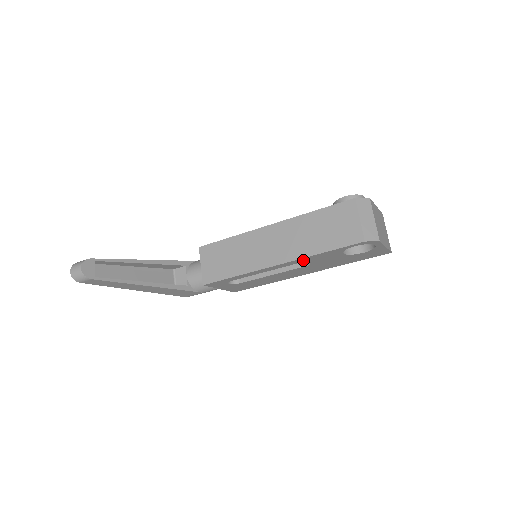
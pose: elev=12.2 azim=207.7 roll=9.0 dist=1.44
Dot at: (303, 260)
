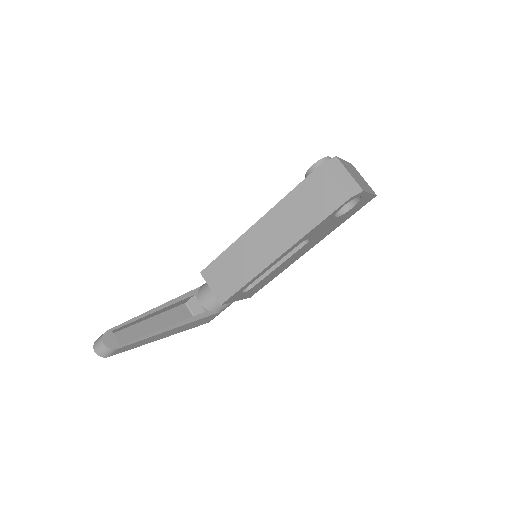
Dot at: (302, 240)
